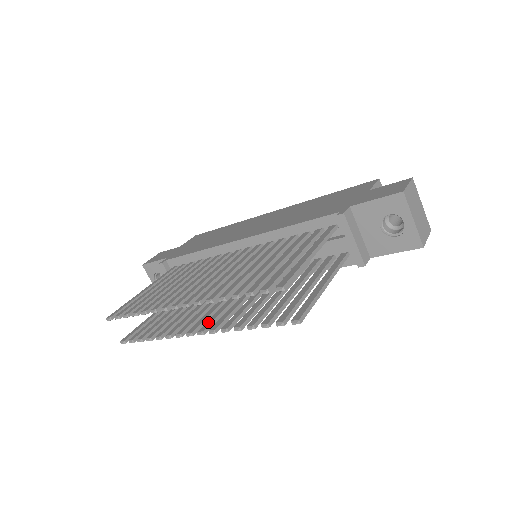
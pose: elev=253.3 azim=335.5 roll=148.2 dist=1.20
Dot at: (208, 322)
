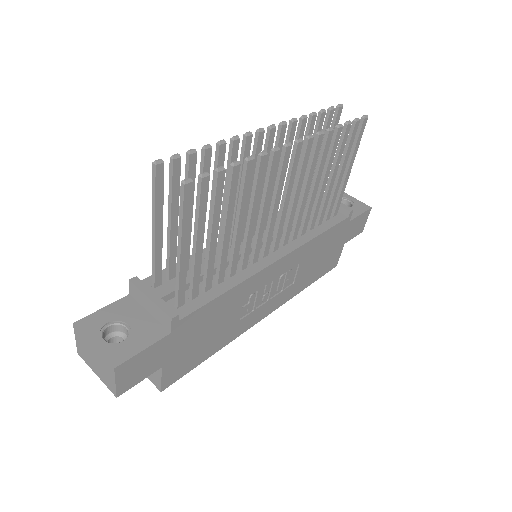
Dot at: (292, 156)
